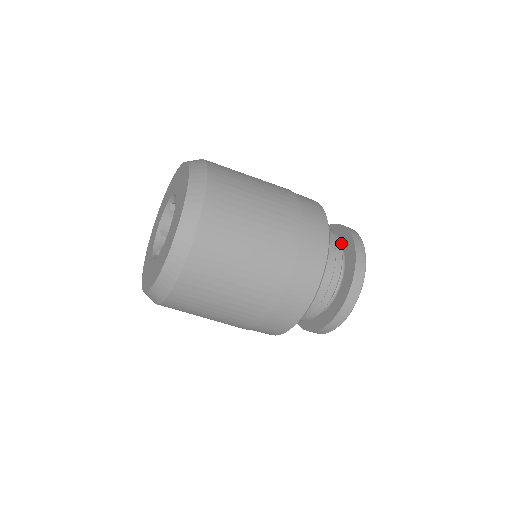
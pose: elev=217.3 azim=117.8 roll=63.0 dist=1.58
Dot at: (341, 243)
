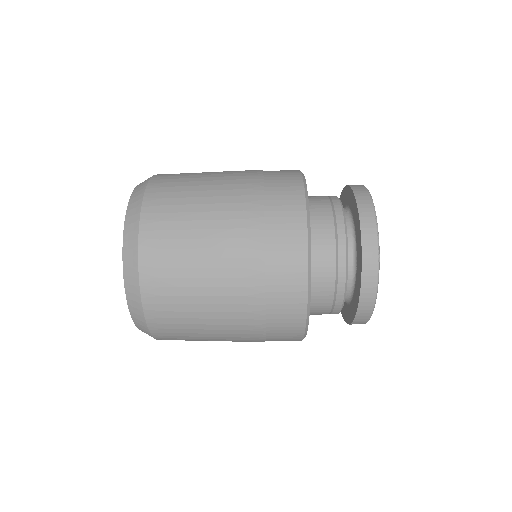
Dot at: (350, 209)
